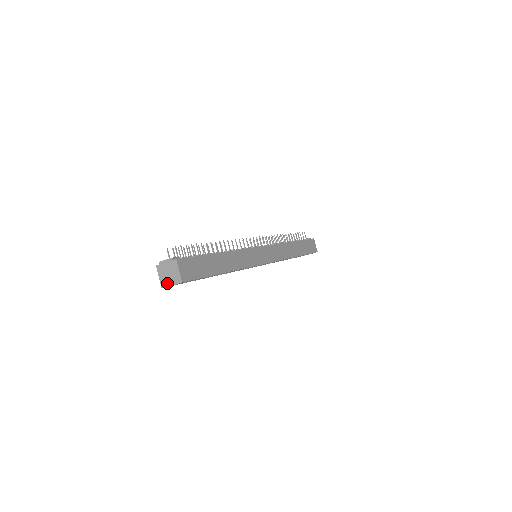
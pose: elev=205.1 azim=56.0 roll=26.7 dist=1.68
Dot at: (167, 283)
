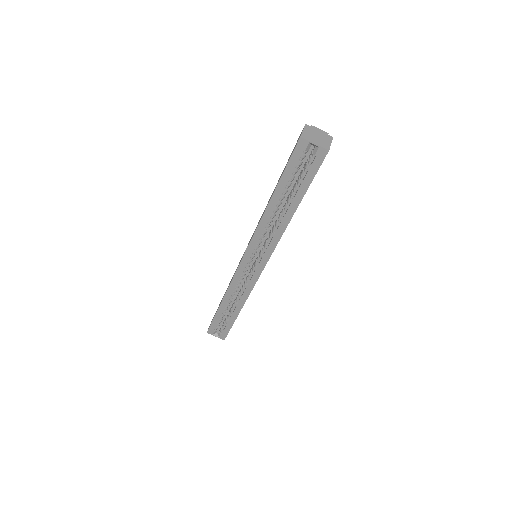
Dot at: (310, 139)
